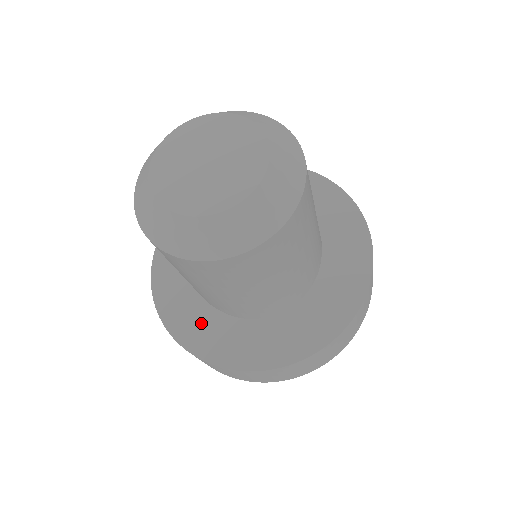
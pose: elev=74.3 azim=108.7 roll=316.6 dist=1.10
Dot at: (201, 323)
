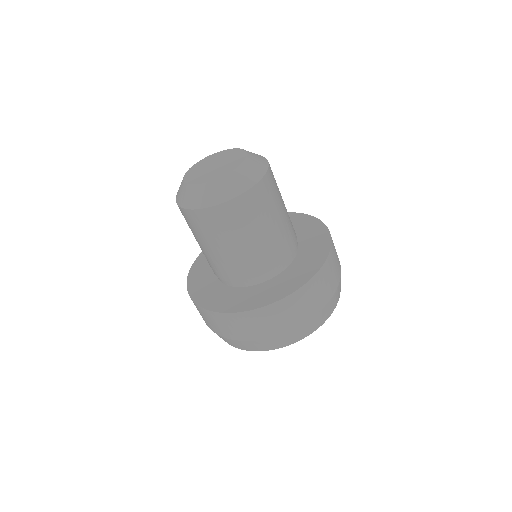
Dot at: (221, 296)
